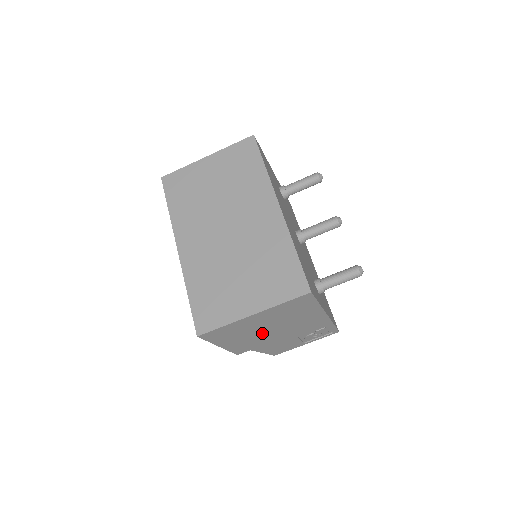
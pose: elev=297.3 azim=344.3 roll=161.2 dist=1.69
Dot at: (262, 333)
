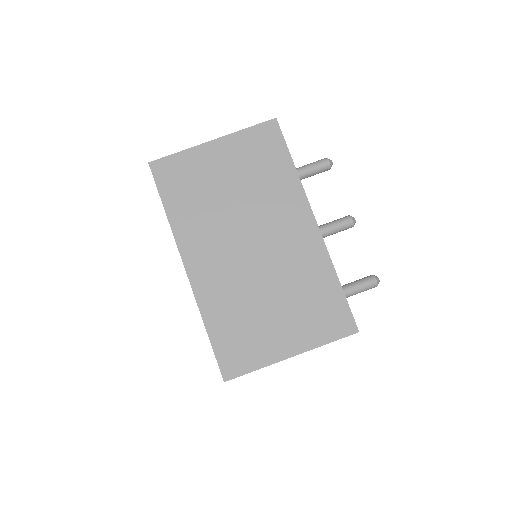
Dot at: occluded
